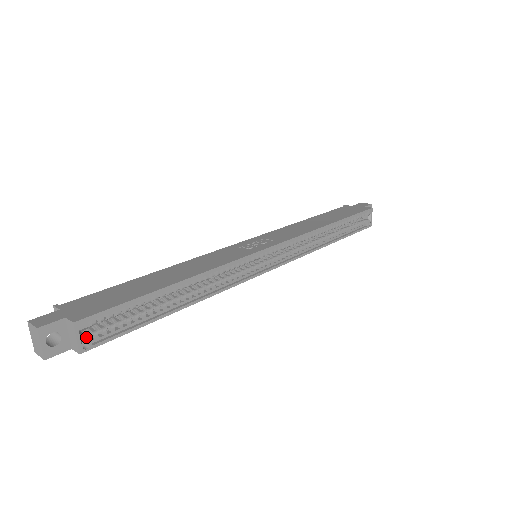
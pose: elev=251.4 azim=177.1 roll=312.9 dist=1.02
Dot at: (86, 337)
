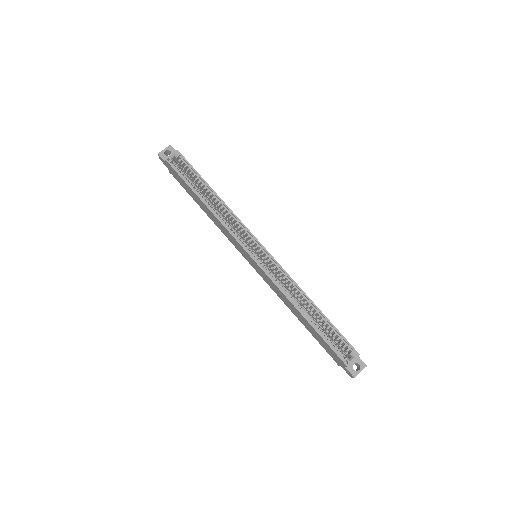
Dot at: (173, 159)
